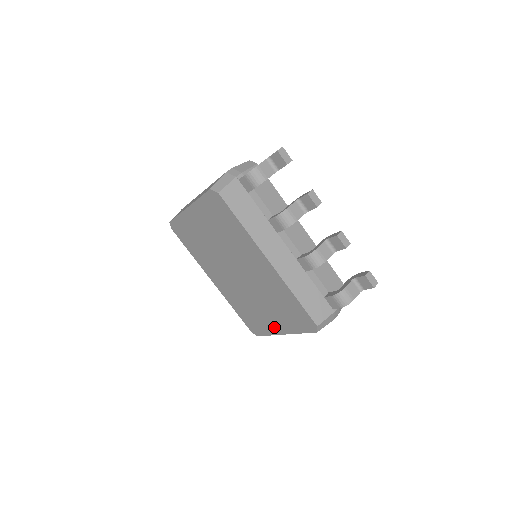
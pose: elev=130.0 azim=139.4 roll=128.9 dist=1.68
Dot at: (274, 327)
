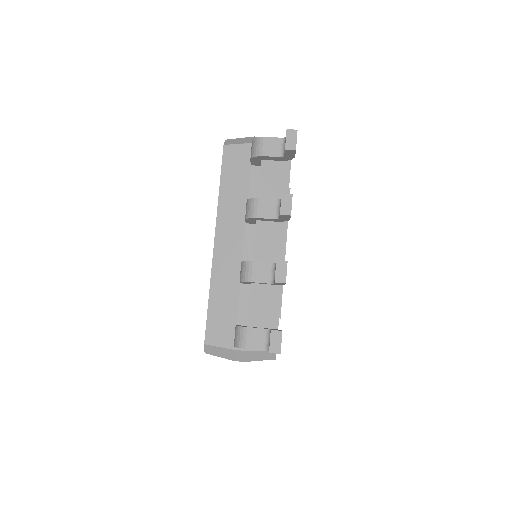
Dot at: occluded
